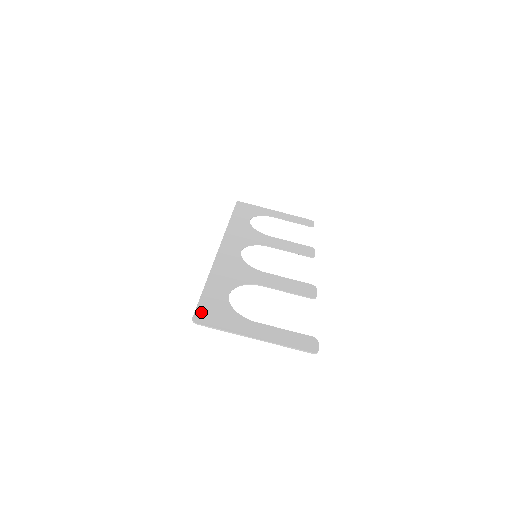
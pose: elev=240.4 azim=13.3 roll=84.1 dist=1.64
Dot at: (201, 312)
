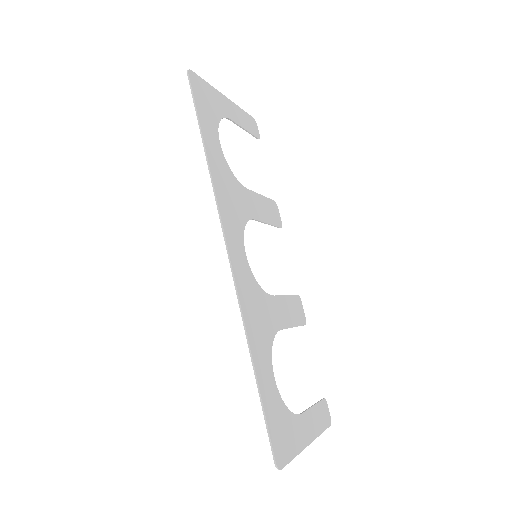
Dot at: (276, 443)
